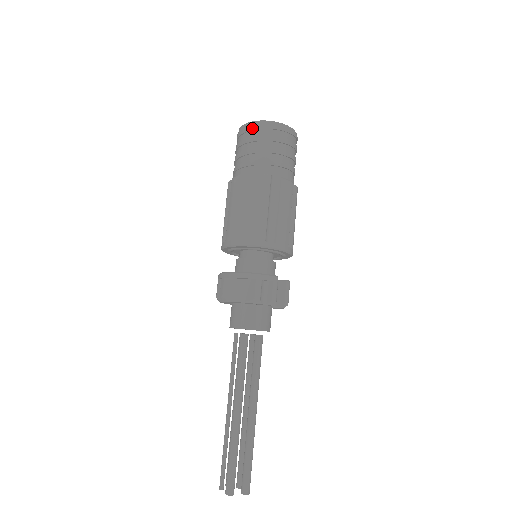
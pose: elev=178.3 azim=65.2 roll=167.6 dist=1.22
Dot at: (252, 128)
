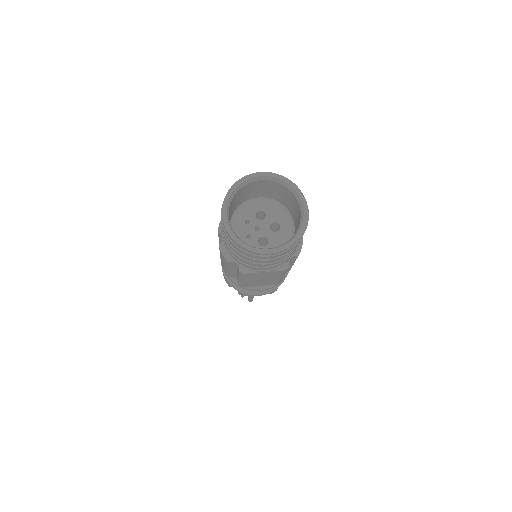
Dot at: (265, 258)
